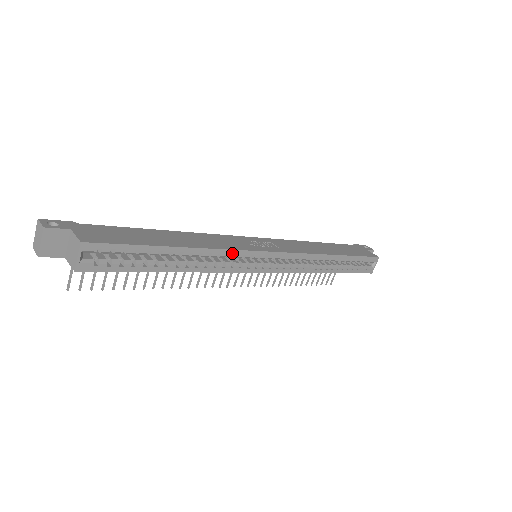
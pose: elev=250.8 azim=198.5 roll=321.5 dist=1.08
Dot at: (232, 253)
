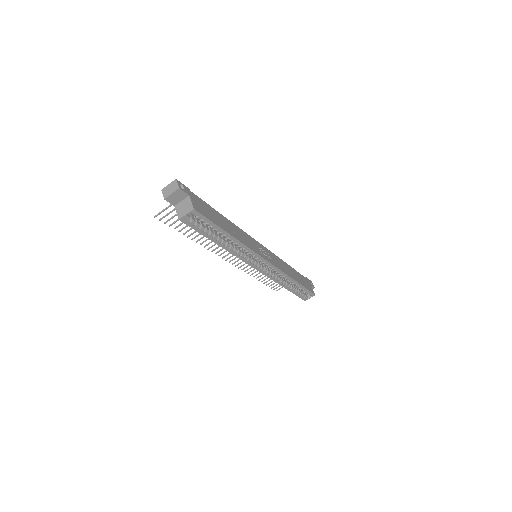
Dot at: (250, 251)
